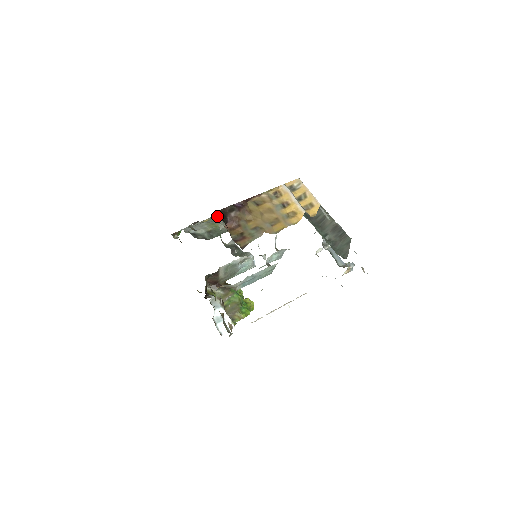
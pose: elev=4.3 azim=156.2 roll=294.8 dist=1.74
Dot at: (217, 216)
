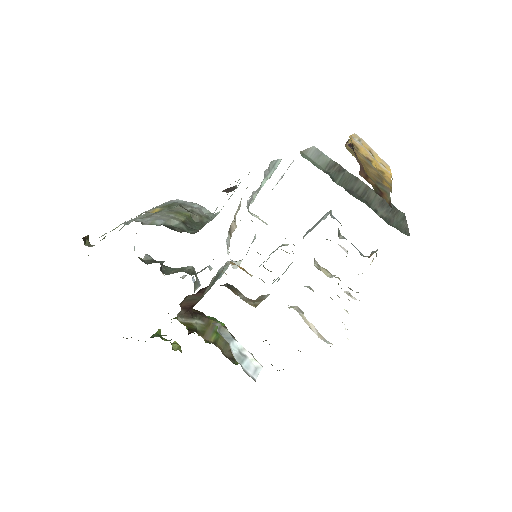
Dot at: (170, 204)
